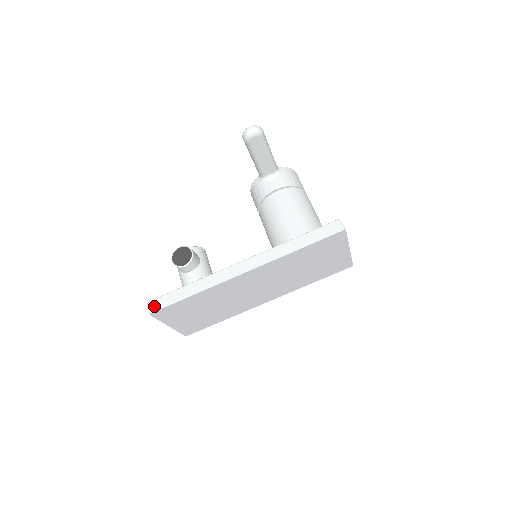
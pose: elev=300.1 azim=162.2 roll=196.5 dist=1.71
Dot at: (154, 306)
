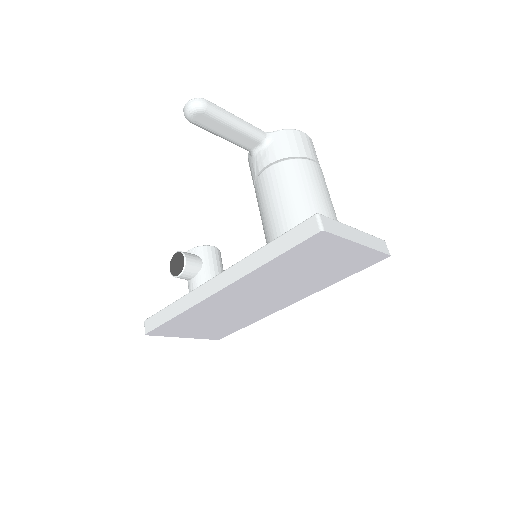
Dot at: (148, 326)
